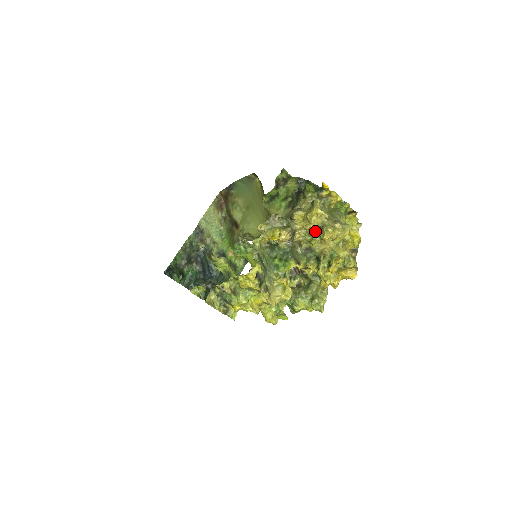
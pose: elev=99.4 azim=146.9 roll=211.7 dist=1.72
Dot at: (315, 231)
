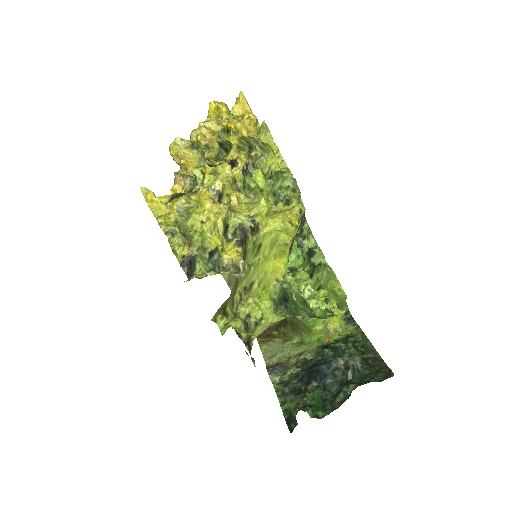
Dot at: (199, 156)
